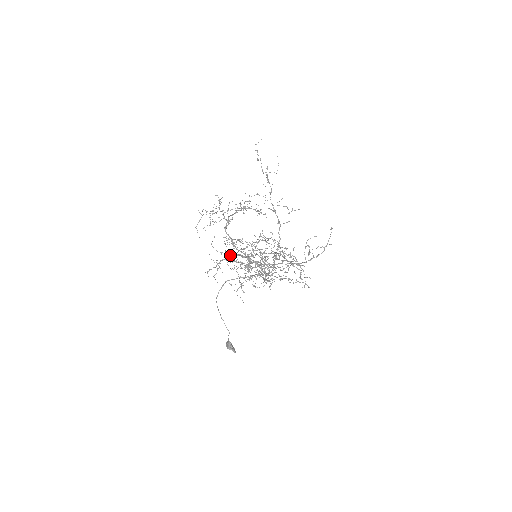
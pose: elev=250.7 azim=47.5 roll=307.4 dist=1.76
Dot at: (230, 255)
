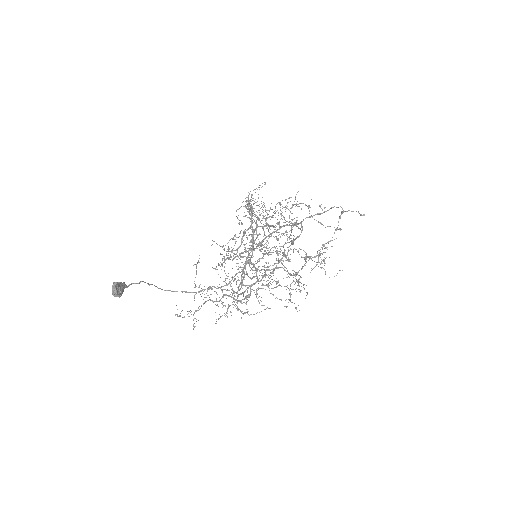
Dot at: occluded
